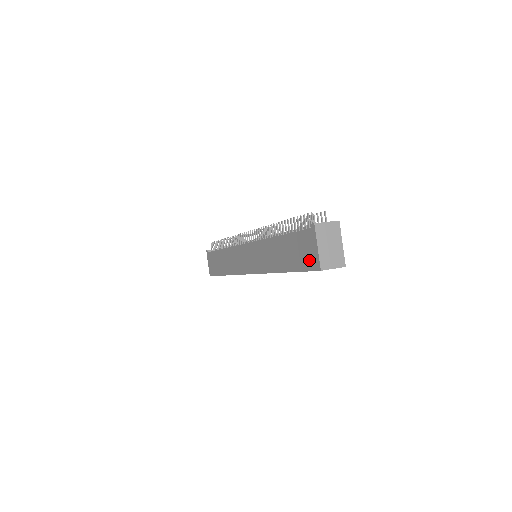
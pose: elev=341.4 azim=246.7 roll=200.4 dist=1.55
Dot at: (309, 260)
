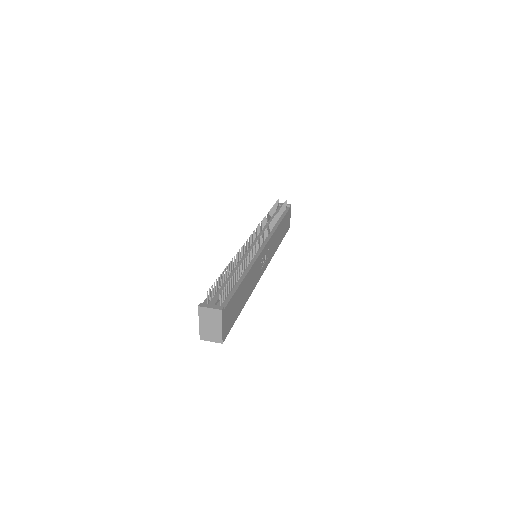
Dot at: occluded
